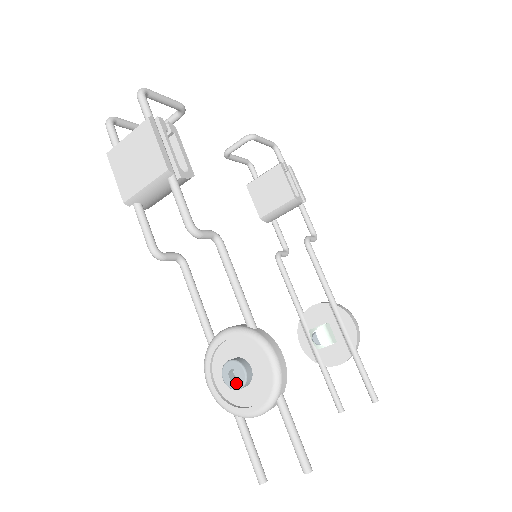
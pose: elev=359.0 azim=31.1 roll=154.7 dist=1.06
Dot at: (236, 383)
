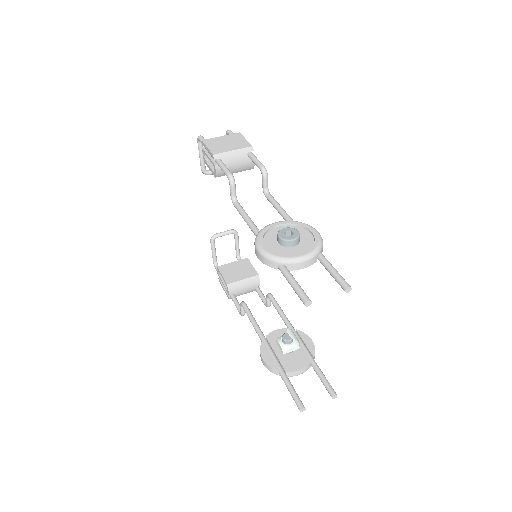
Dot at: (291, 237)
